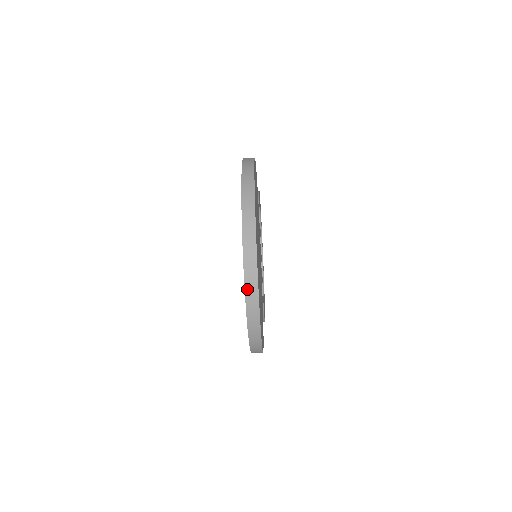
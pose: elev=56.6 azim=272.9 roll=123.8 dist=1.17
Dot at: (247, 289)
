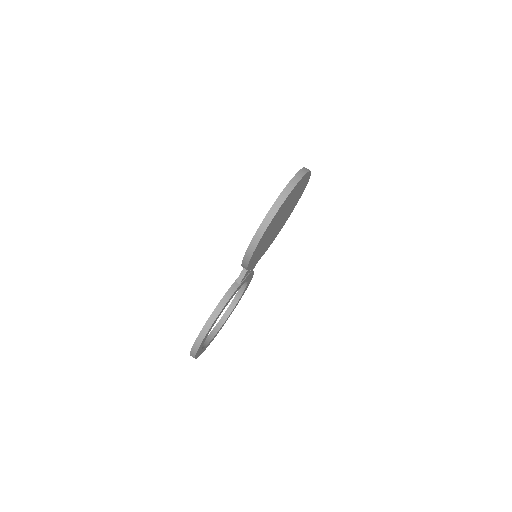
Dot at: (298, 173)
